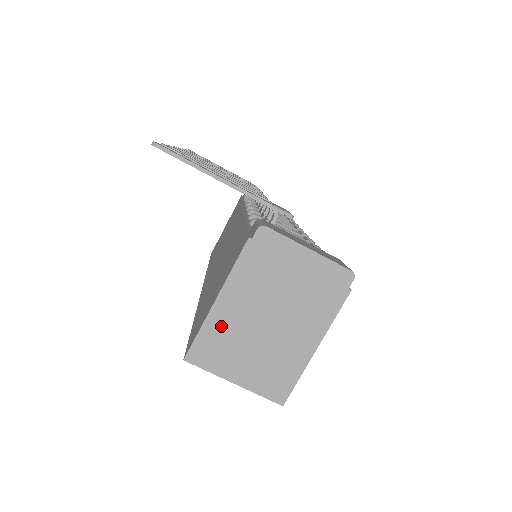
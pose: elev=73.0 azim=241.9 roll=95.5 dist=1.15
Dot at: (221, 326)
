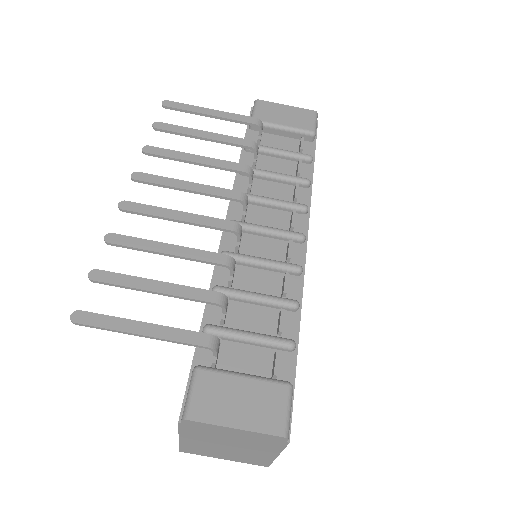
Dot at: (193, 445)
